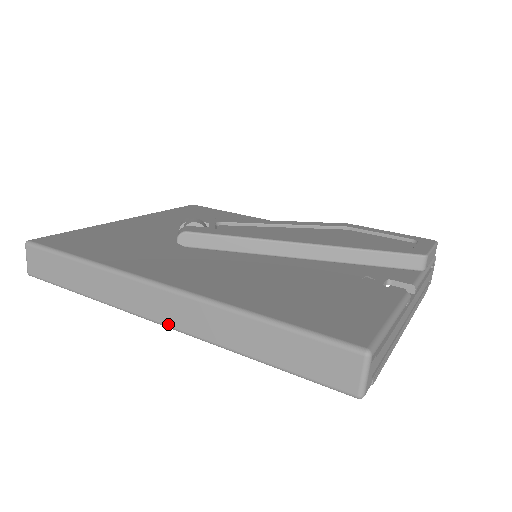
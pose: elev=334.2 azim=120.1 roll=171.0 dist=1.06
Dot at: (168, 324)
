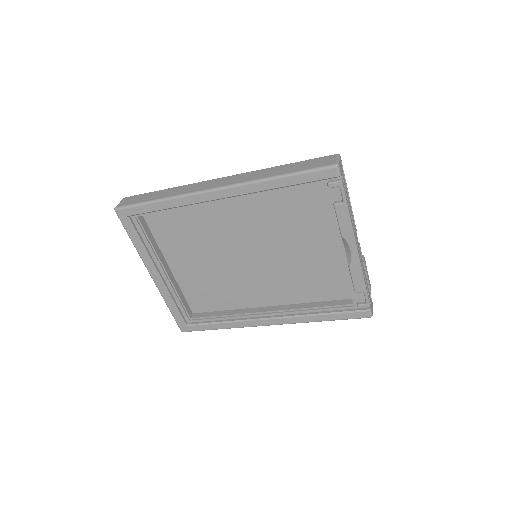
Dot at: (222, 186)
